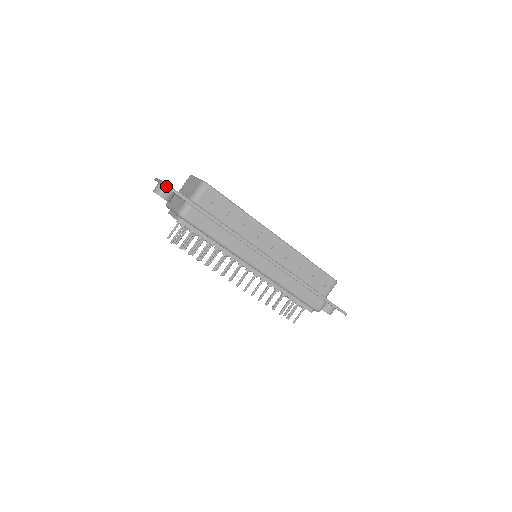
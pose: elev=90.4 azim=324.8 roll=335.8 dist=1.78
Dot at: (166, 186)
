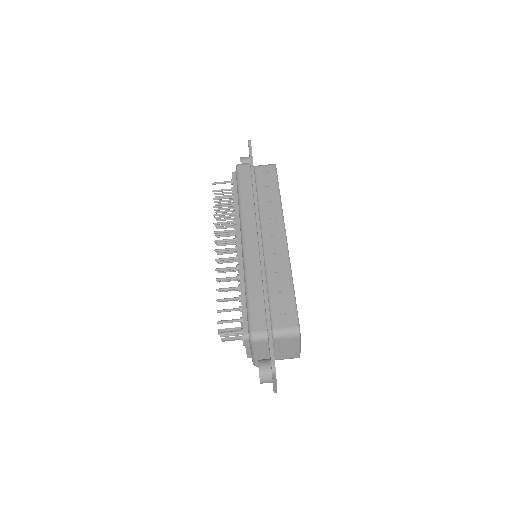
Dot at: (249, 141)
